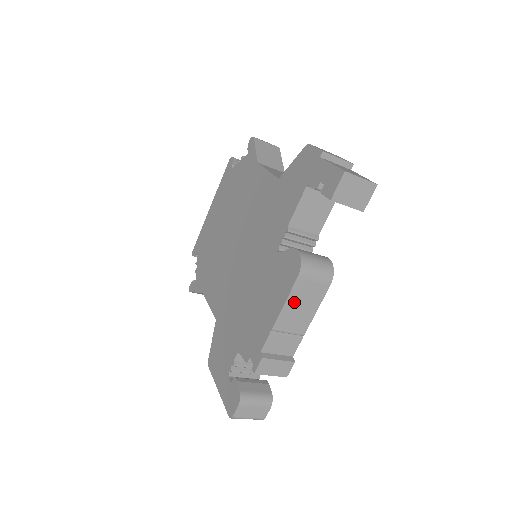
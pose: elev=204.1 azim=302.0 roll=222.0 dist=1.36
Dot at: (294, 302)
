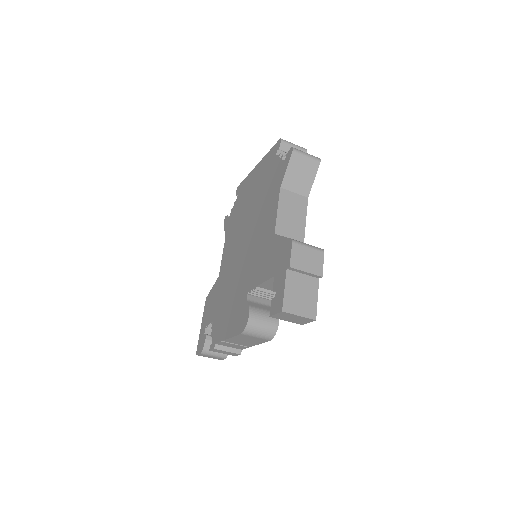
Dot at: (239, 339)
